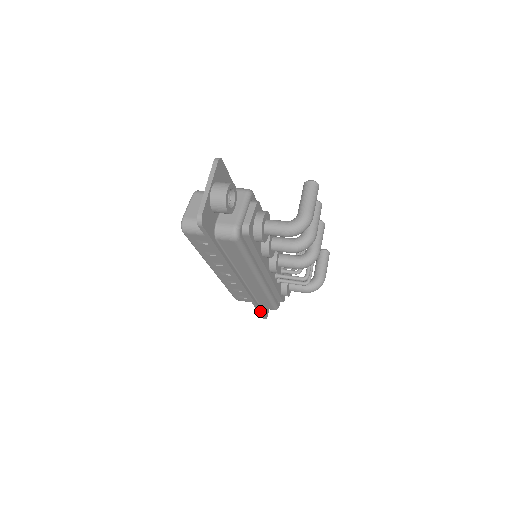
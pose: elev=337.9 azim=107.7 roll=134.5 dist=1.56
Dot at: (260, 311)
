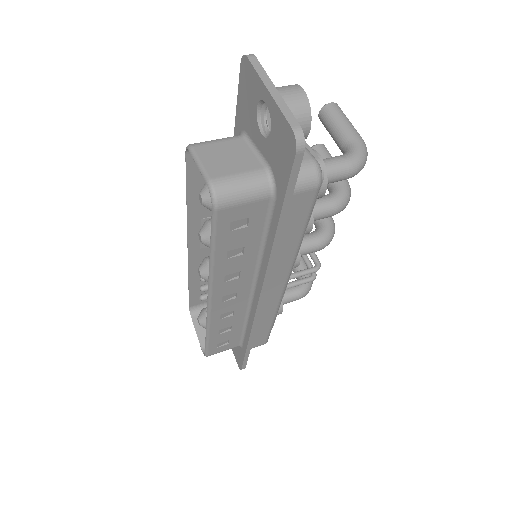
Dot at: (248, 354)
